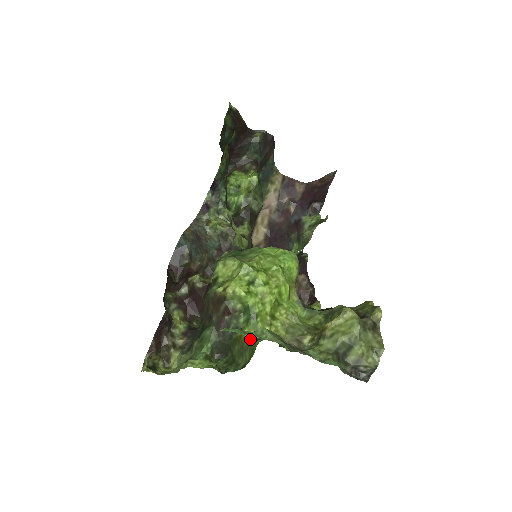
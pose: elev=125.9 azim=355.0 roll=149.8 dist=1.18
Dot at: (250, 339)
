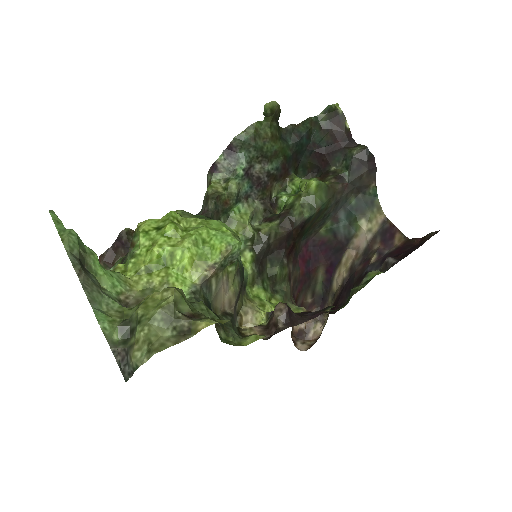
Dot at: occluded
